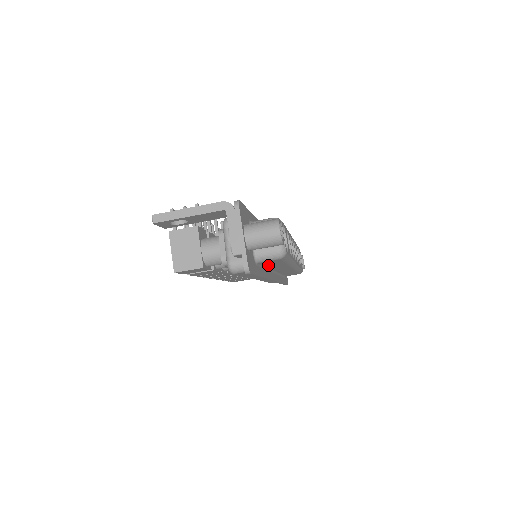
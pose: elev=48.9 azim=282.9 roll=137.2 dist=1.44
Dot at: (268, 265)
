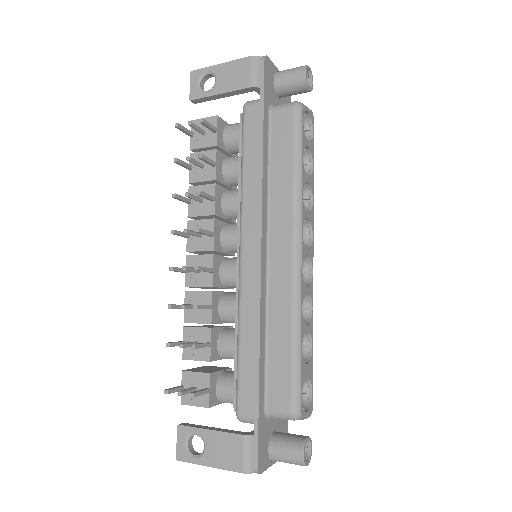
Dot at: occluded
